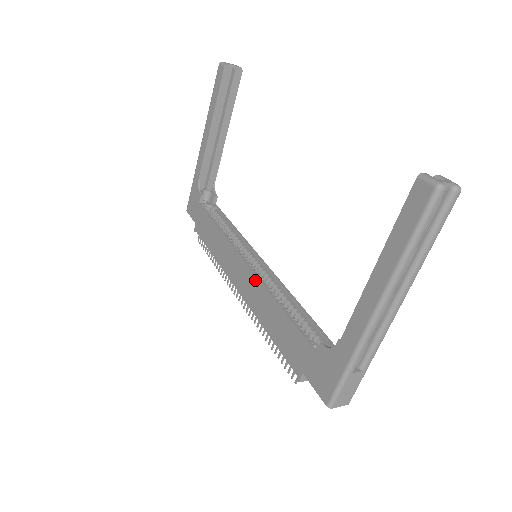
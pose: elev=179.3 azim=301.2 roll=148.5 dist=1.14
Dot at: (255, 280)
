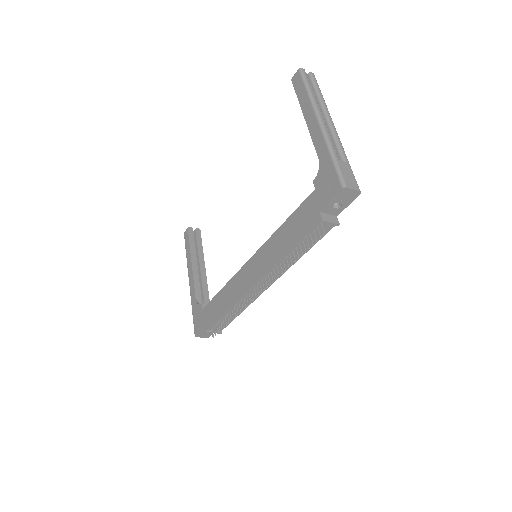
Dot at: (261, 250)
